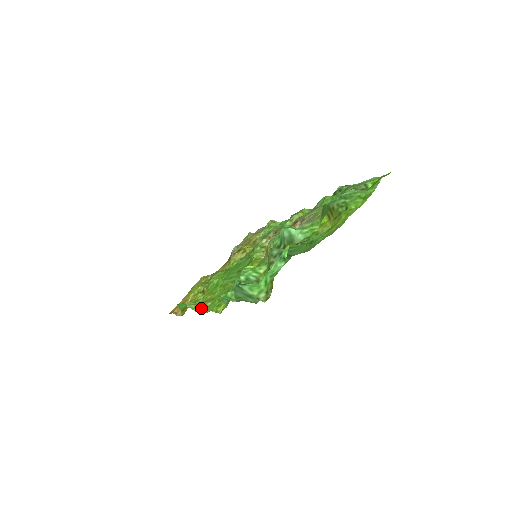
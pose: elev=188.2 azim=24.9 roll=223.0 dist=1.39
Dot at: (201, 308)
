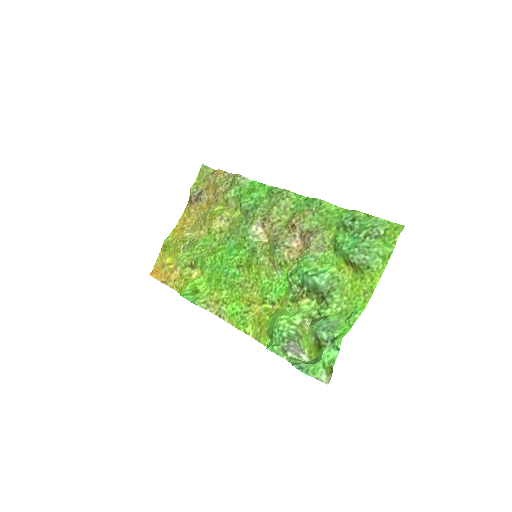
Dot at: (214, 309)
